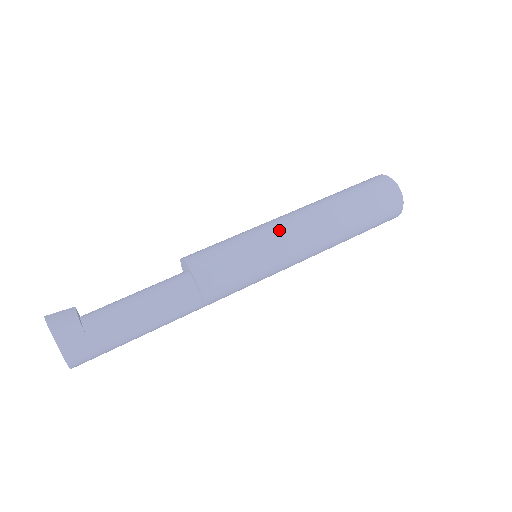
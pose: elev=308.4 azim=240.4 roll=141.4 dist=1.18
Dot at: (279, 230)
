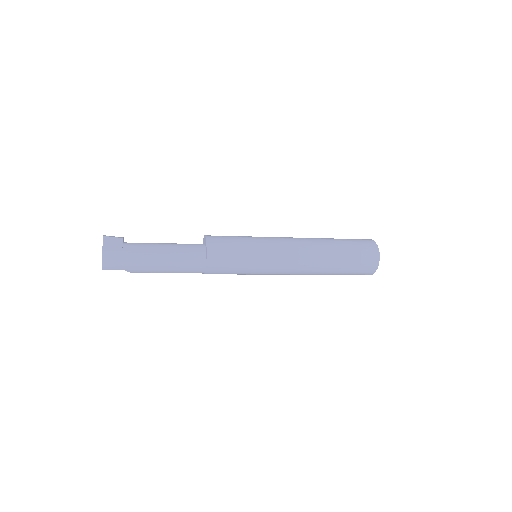
Dot at: (276, 238)
